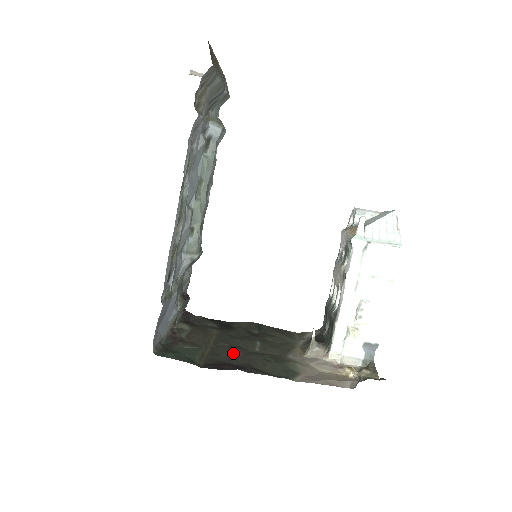
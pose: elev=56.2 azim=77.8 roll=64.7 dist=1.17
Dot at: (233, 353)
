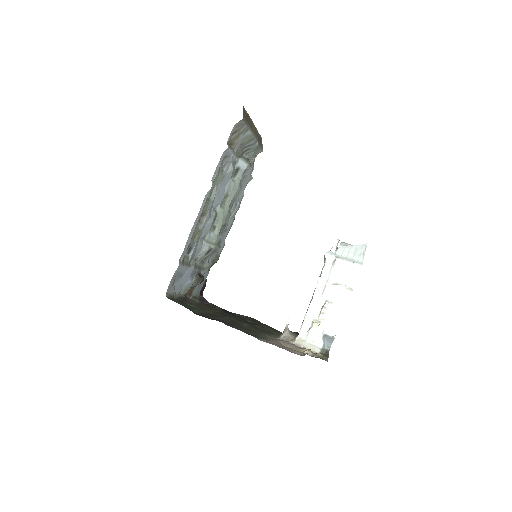
Dot at: (223, 318)
